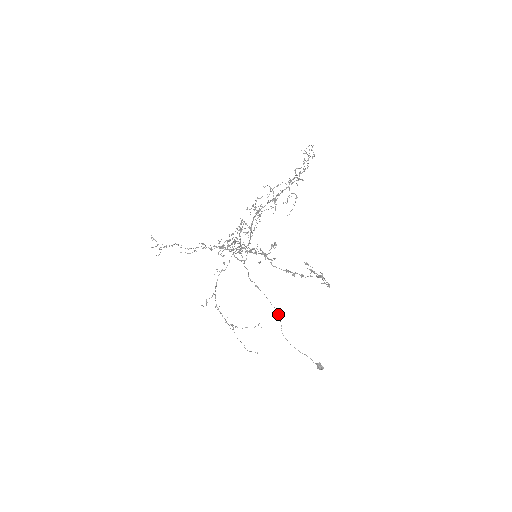
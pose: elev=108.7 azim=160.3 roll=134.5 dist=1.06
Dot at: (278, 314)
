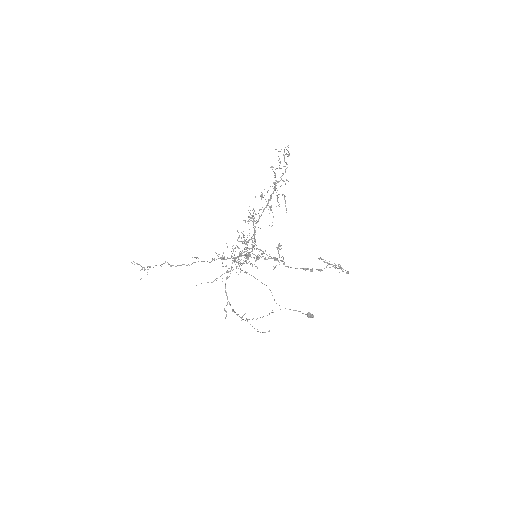
Dot at: occluded
